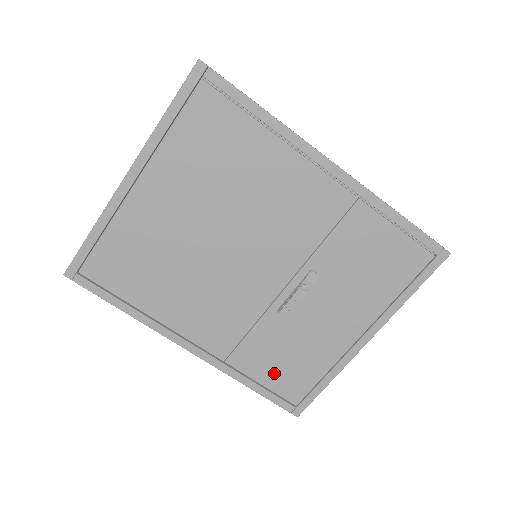
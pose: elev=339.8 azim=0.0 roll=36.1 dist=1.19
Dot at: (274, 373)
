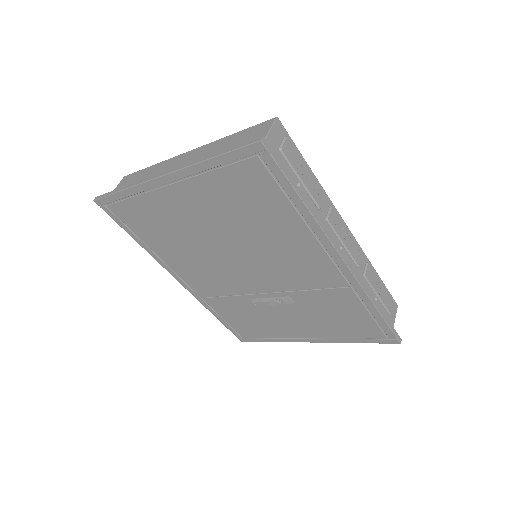
Dot at: (235, 319)
